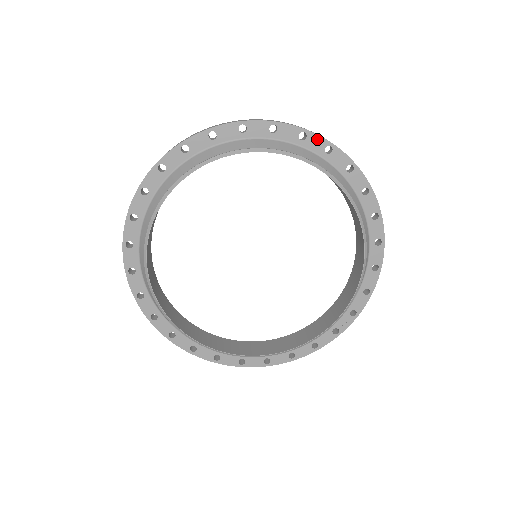
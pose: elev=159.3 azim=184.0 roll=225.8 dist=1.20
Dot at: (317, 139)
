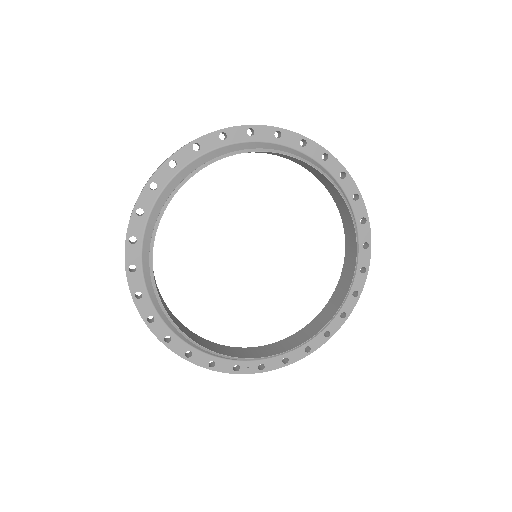
Dot at: (368, 232)
